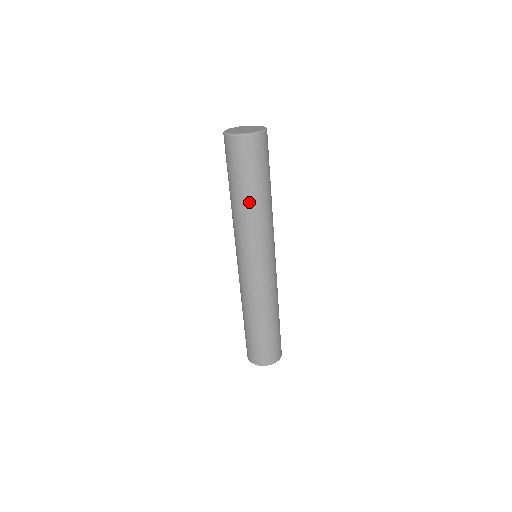
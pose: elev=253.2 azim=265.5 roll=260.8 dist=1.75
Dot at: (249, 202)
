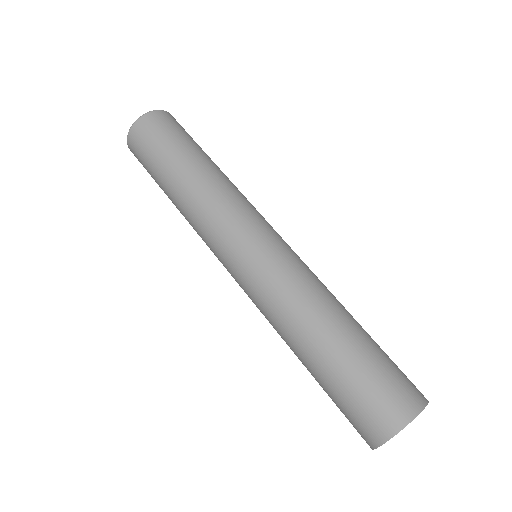
Dot at: (177, 188)
